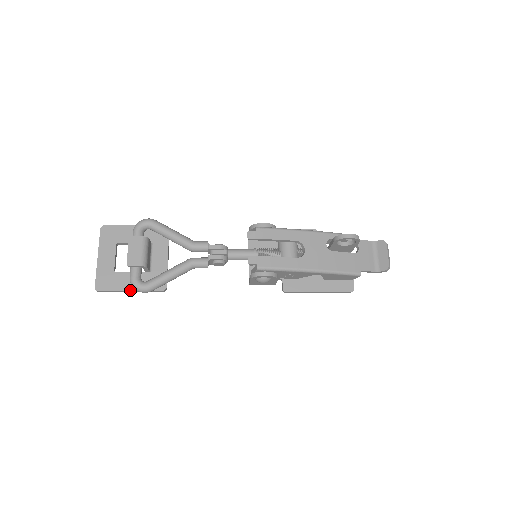
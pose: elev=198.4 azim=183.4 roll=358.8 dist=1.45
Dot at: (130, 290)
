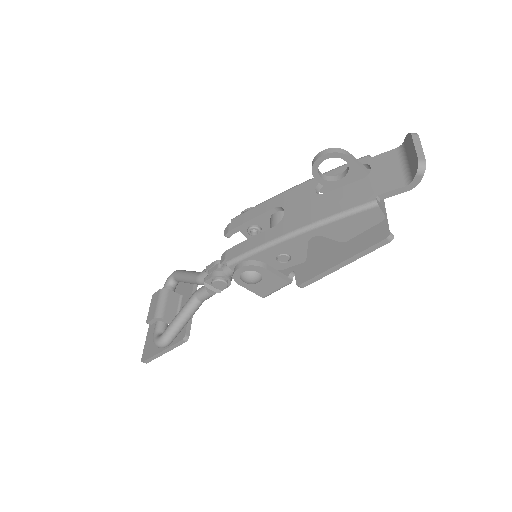
Dot at: (161, 351)
